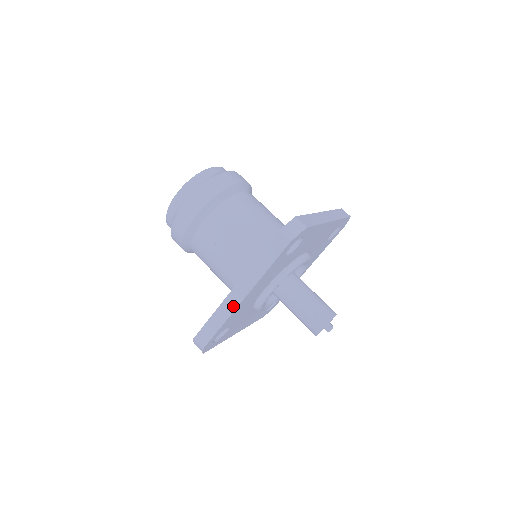
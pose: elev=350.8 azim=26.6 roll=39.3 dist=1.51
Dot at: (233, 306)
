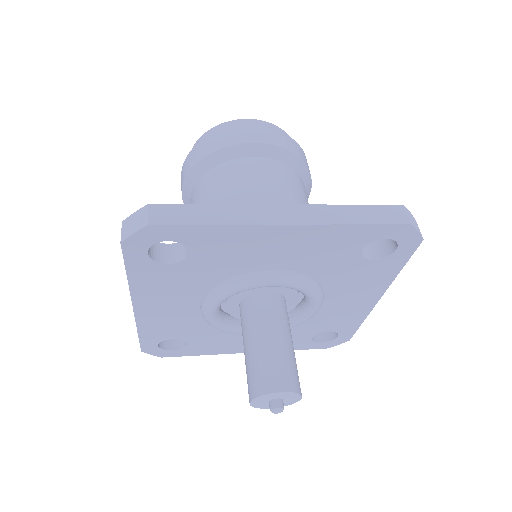
Dot at: occluded
